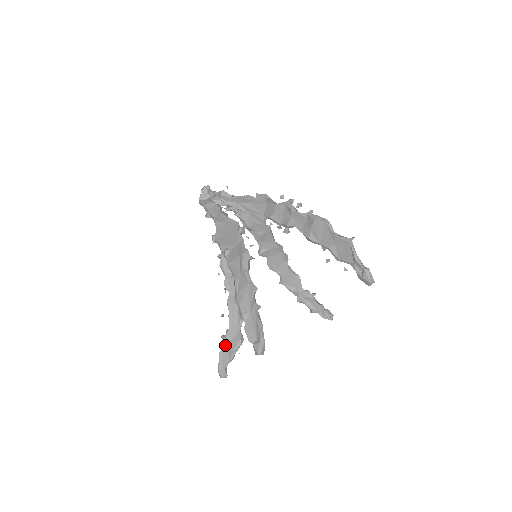
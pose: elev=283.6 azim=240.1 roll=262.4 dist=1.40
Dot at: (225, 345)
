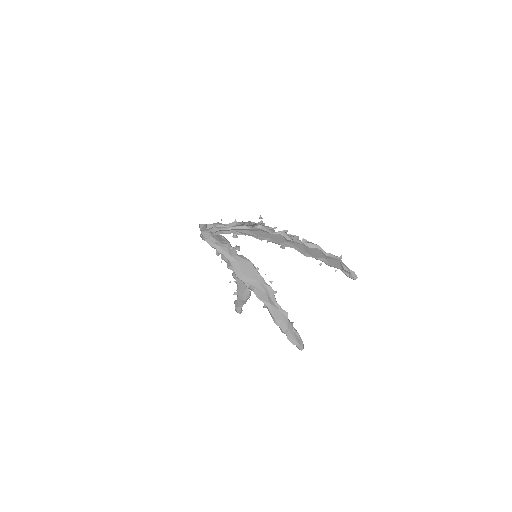
Dot at: (238, 299)
